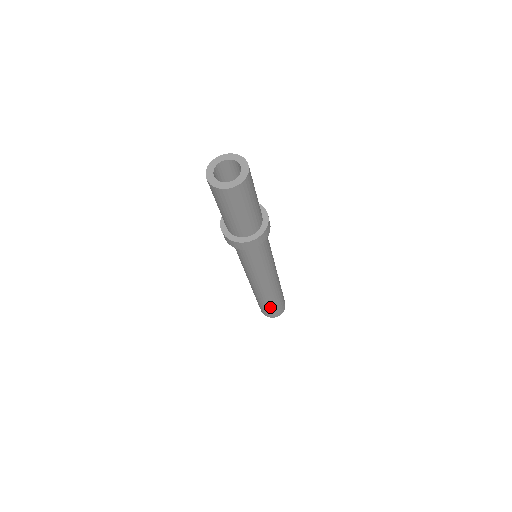
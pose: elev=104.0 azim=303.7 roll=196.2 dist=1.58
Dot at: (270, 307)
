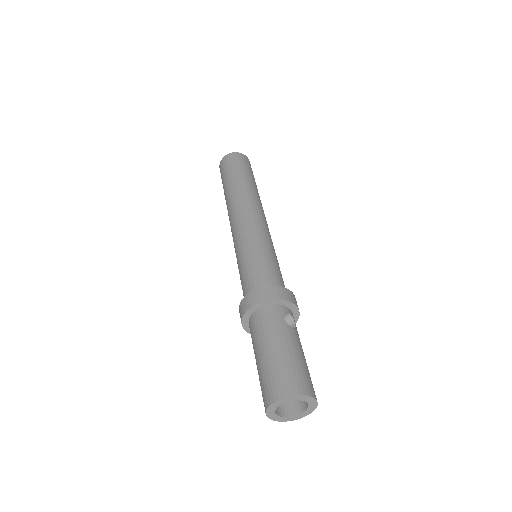
Dot at: occluded
